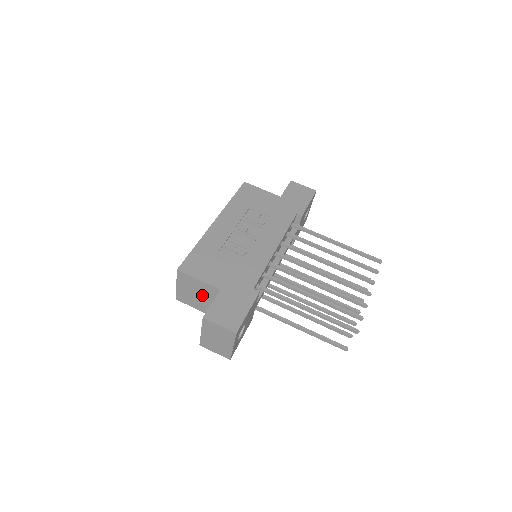
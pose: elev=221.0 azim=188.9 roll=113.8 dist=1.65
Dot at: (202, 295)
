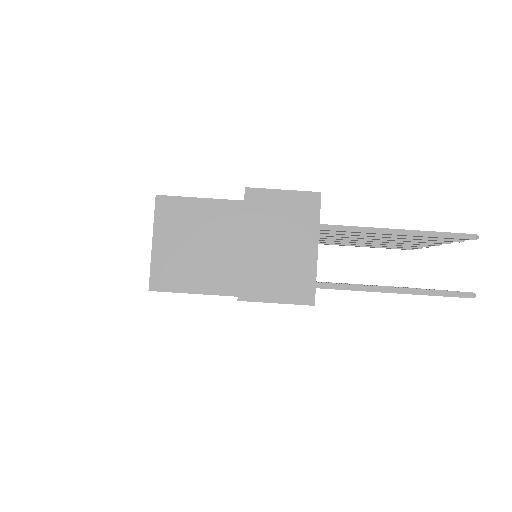
Dot at: (208, 240)
